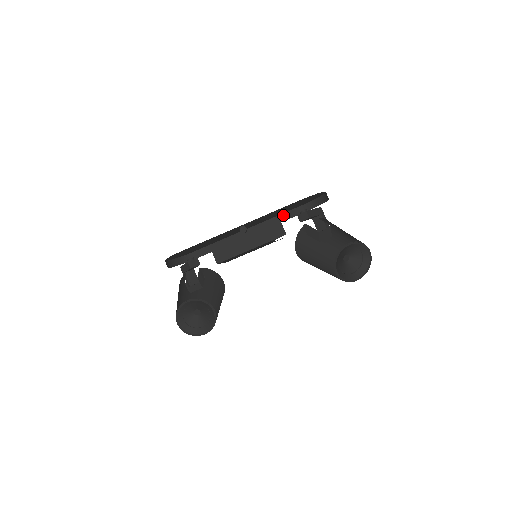
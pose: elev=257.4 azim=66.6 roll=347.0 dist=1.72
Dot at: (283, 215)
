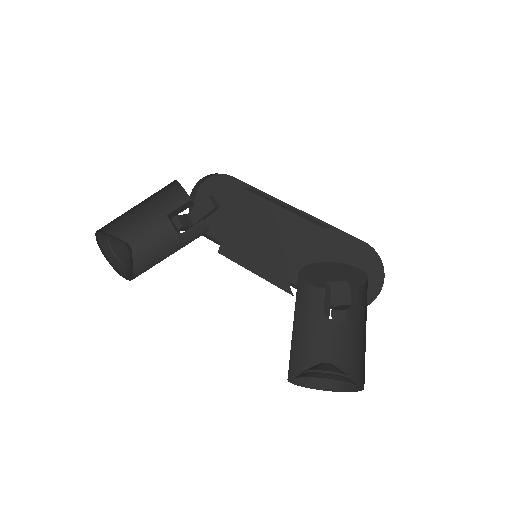
Dot at: occluded
